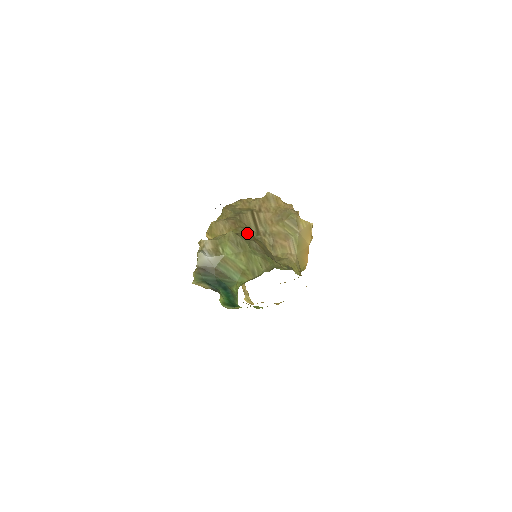
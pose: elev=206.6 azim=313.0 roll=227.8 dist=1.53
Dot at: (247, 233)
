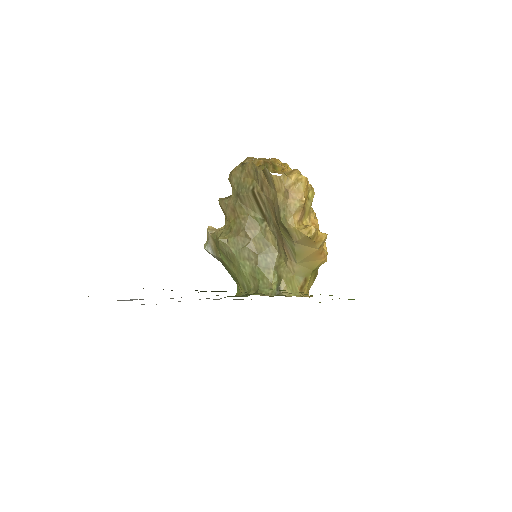
Dot at: (242, 232)
